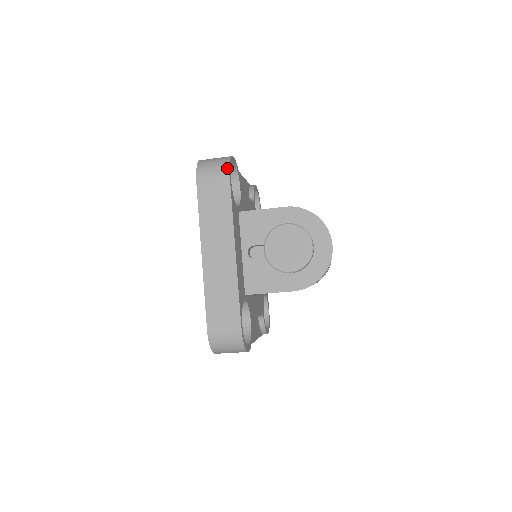
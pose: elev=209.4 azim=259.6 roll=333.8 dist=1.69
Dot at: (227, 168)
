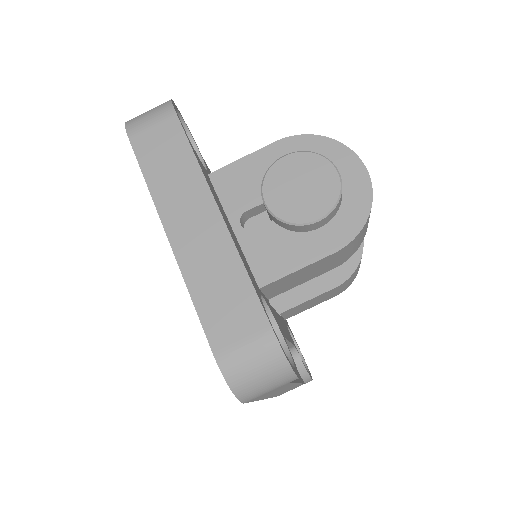
Dot at: (169, 106)
